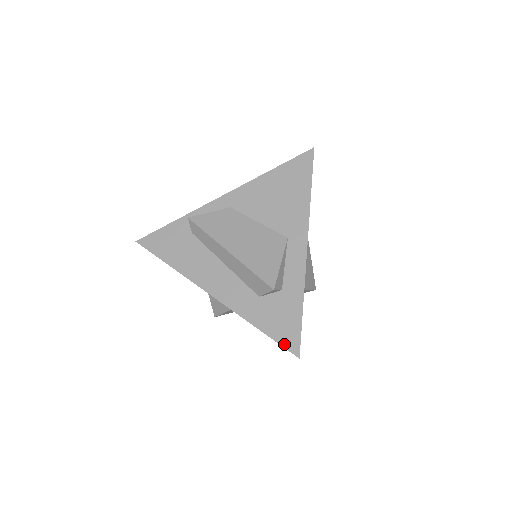
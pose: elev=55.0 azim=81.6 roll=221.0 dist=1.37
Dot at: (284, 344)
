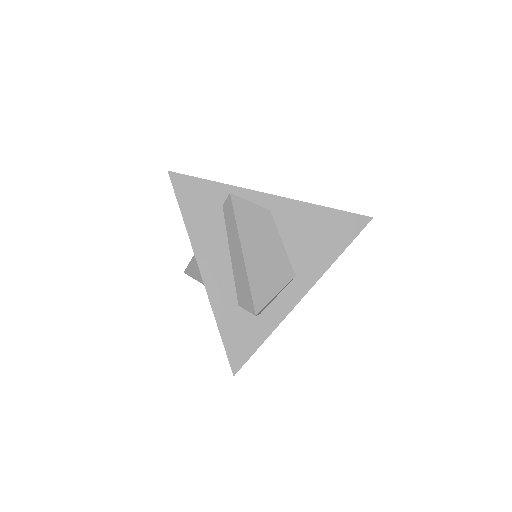
Dot at: (230, 357)
